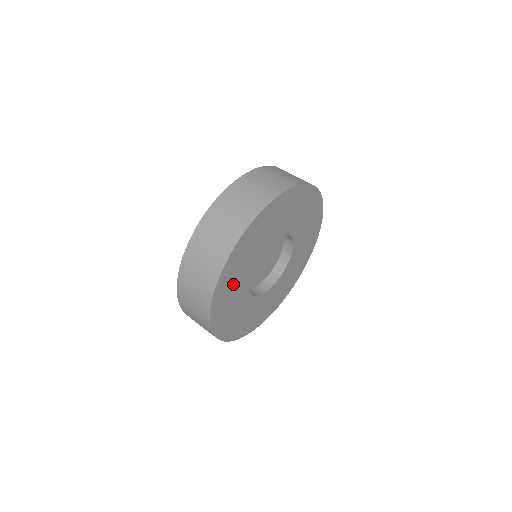
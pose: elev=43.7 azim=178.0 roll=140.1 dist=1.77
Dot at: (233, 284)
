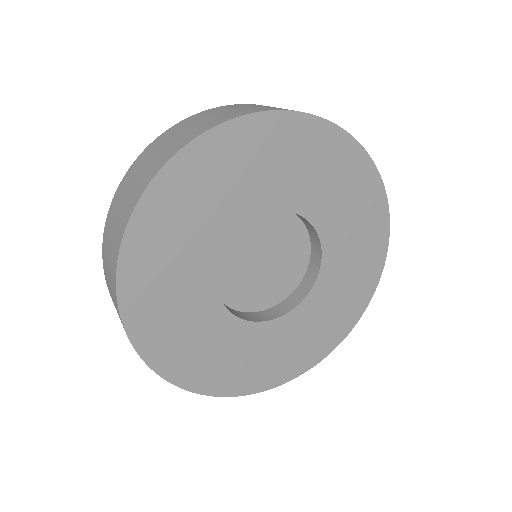
Dot at: (183, 331)
